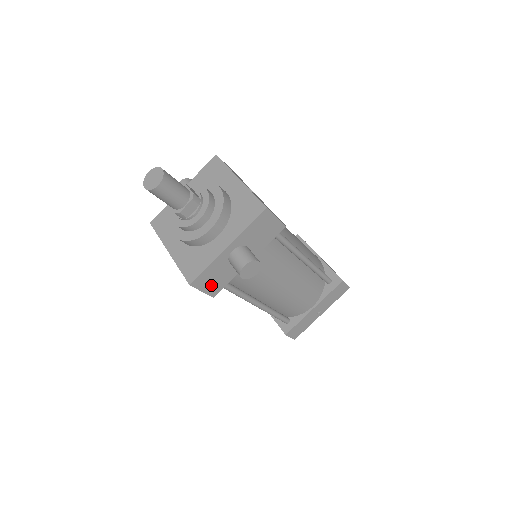
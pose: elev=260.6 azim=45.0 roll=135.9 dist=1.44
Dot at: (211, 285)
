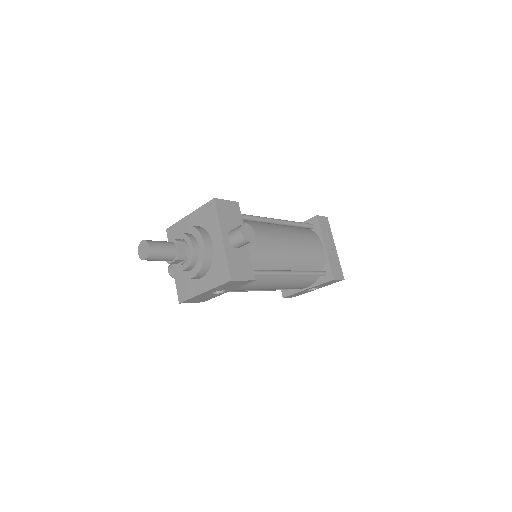
Dot at: (244, 272)
